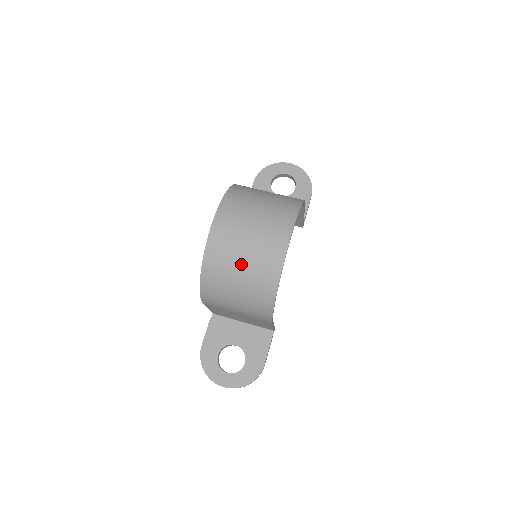
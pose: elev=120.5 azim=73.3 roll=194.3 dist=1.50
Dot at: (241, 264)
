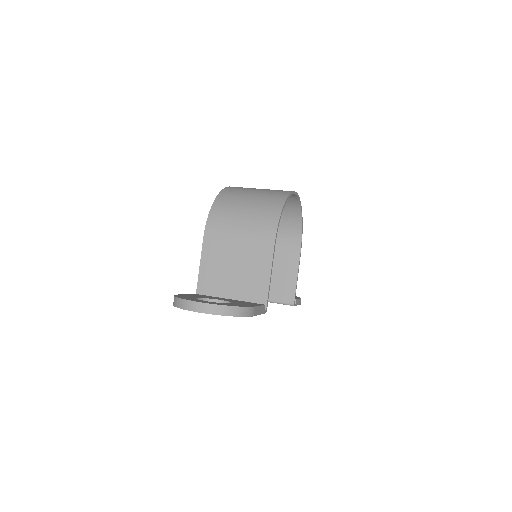
Dot at: (256, 191)
